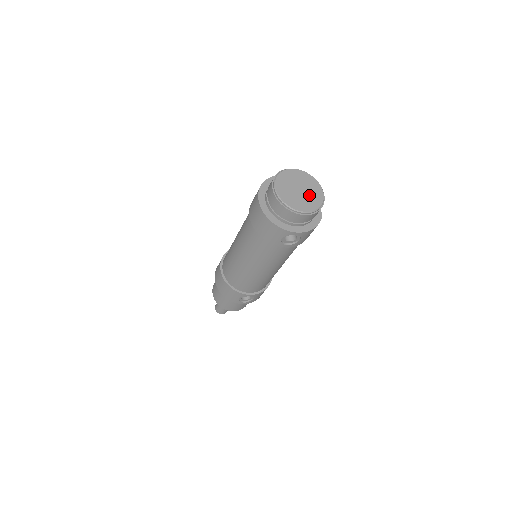
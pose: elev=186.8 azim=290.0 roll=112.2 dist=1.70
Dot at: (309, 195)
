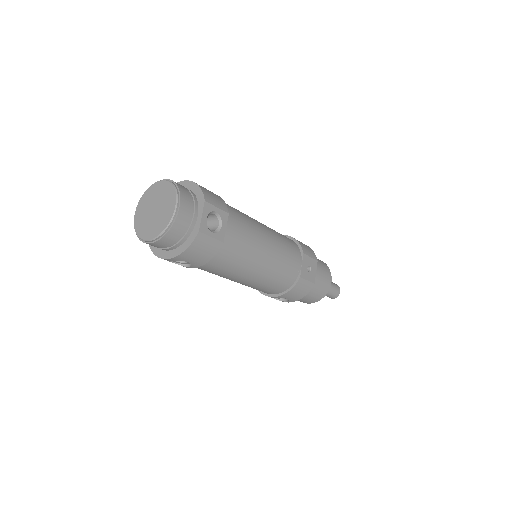
Dot at: (160, 215)
